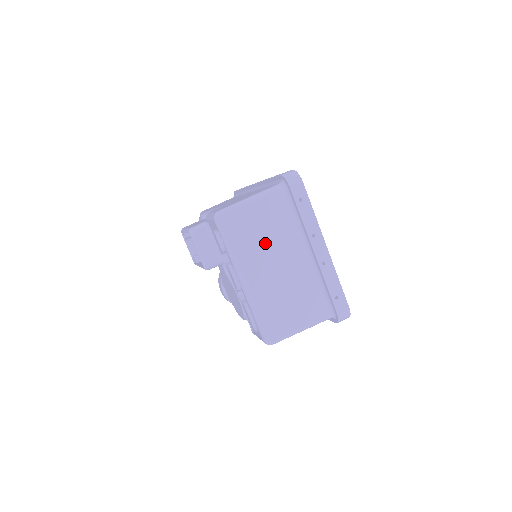
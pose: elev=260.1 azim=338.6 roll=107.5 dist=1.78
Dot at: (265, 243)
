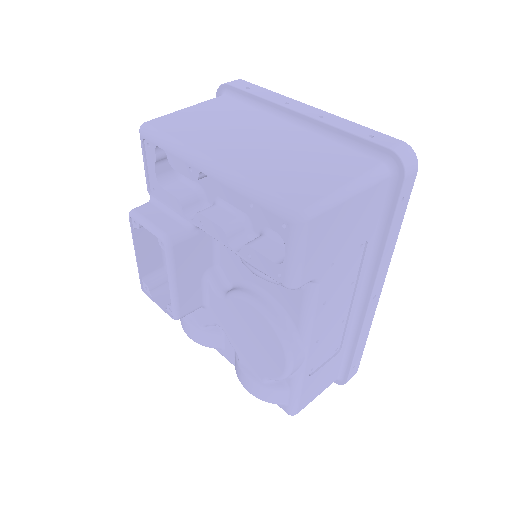
Dot at: (223, 129)
